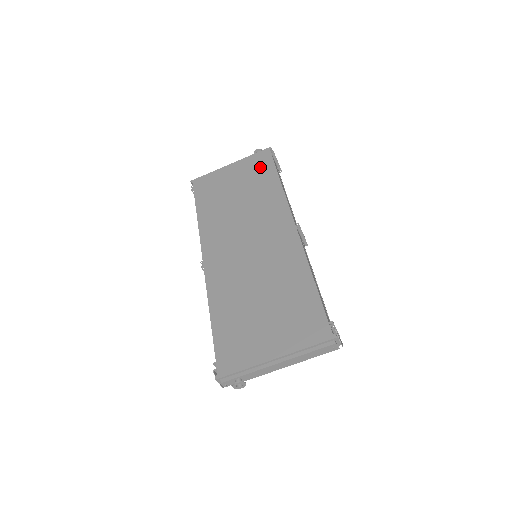
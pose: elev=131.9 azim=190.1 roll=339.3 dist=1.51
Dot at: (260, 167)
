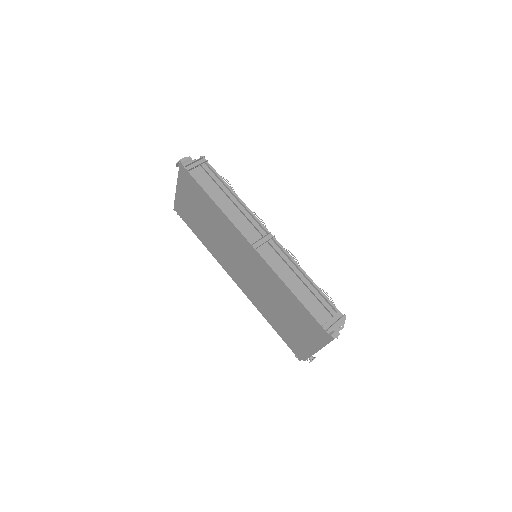
Dot at: (193, 188)
